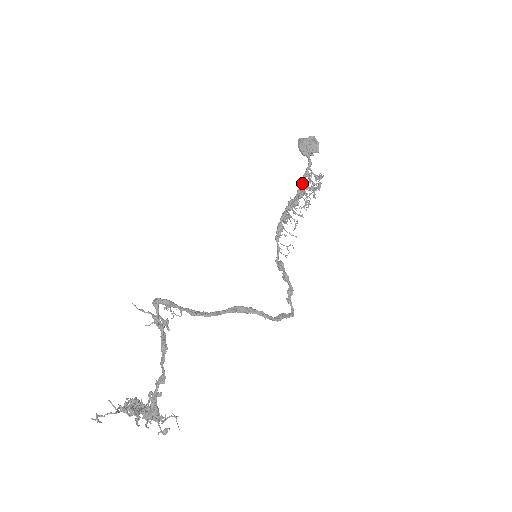
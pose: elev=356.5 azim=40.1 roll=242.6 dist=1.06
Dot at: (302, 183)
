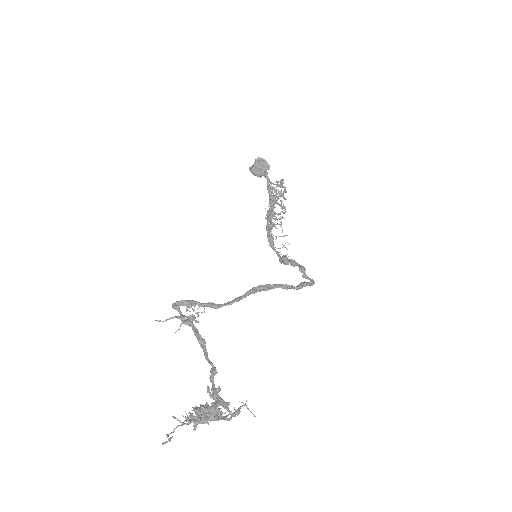
Dot at: (269, 196)
